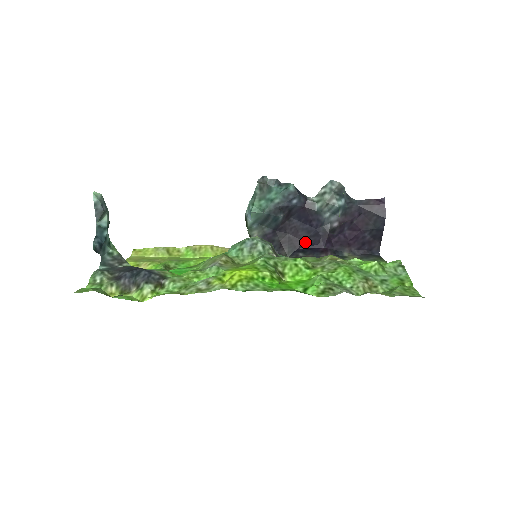
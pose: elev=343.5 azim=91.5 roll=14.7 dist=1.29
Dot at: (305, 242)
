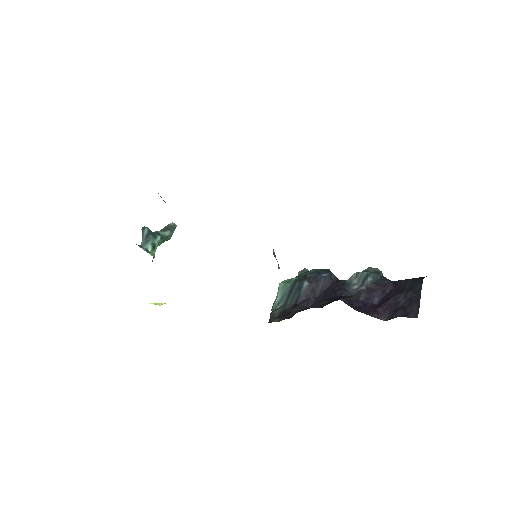
Dot at: occluded
